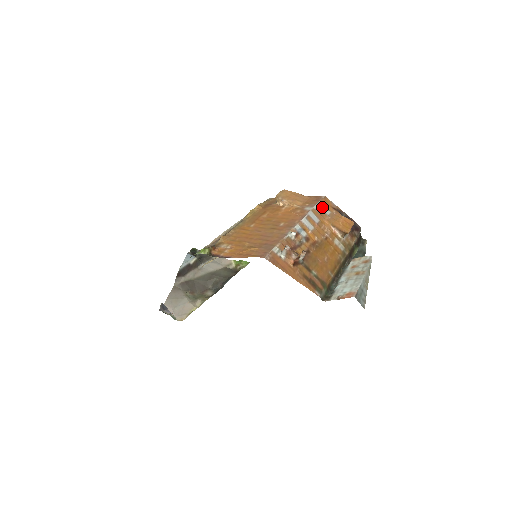
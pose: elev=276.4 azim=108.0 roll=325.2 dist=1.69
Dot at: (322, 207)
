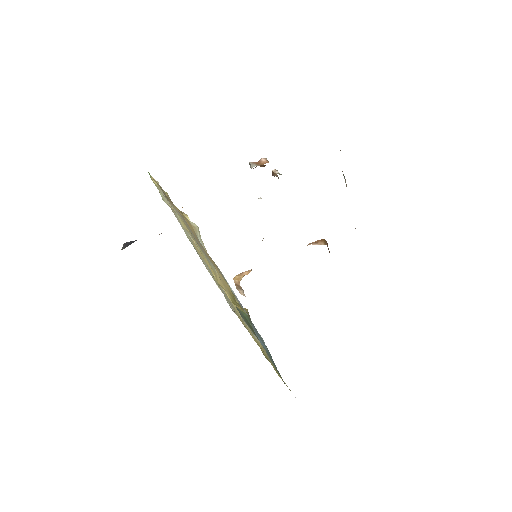
Dot at: occluded
